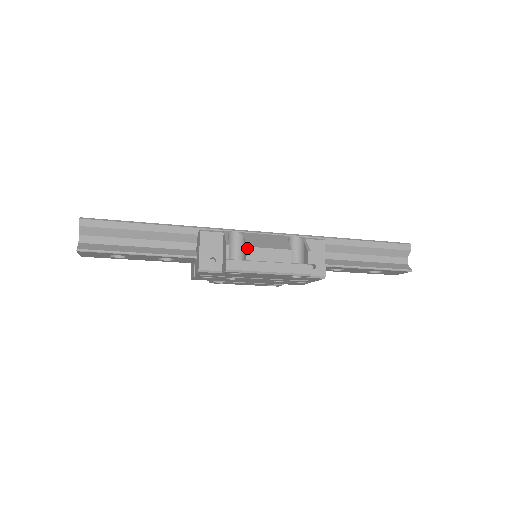
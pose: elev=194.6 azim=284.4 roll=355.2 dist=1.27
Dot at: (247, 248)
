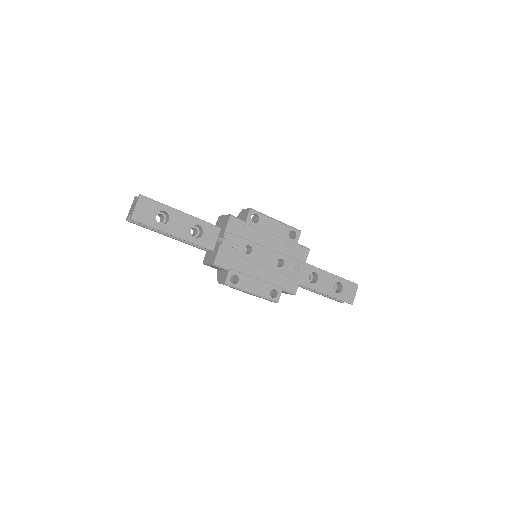
Dot at: occluded
